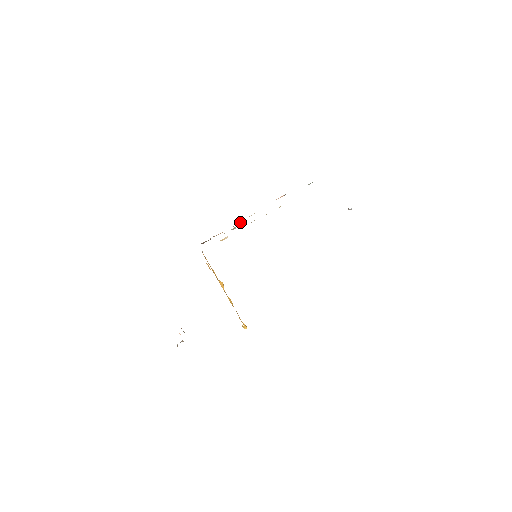
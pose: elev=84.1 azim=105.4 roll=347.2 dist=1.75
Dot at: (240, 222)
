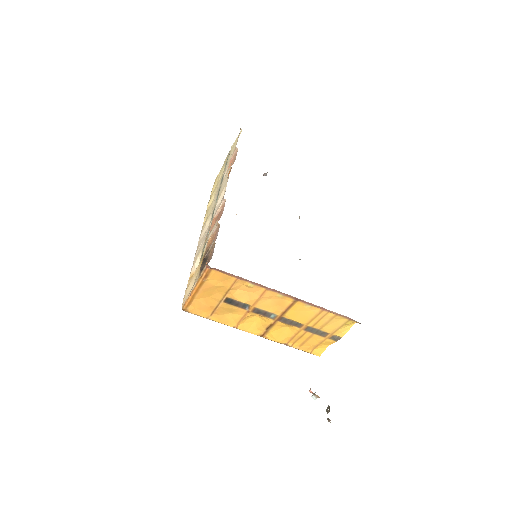
Dot at: (213, 219)
